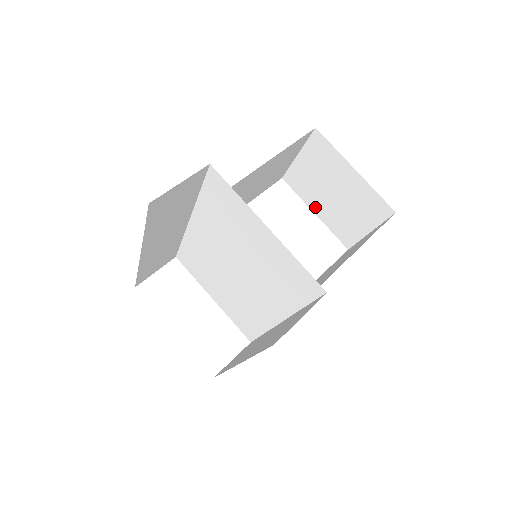
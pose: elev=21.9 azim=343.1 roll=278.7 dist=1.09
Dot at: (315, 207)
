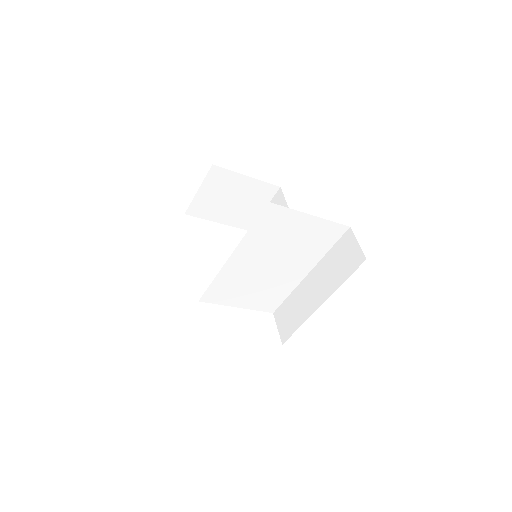
Dot at: (218, 218)
